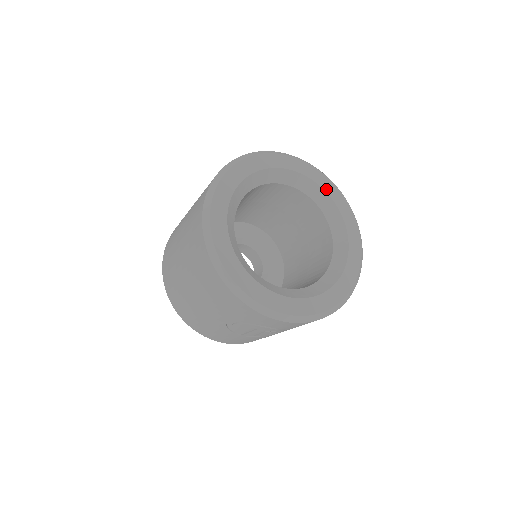
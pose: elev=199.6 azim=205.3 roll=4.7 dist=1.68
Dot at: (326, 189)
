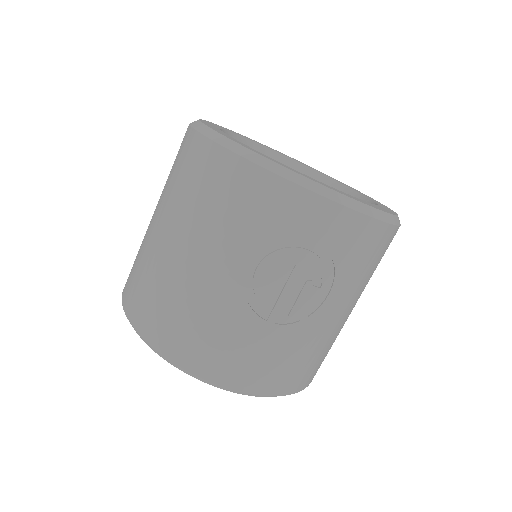
Dot at: (317, 171)
